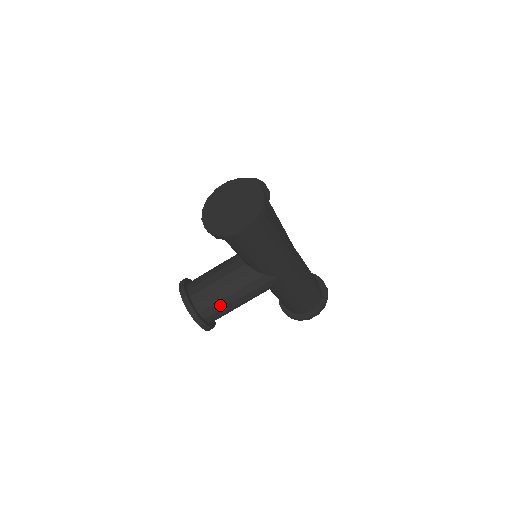
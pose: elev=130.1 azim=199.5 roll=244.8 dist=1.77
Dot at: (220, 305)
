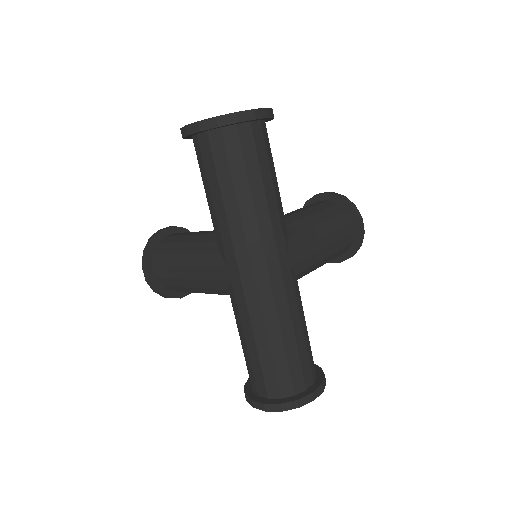
Dot at: (171, 260)
